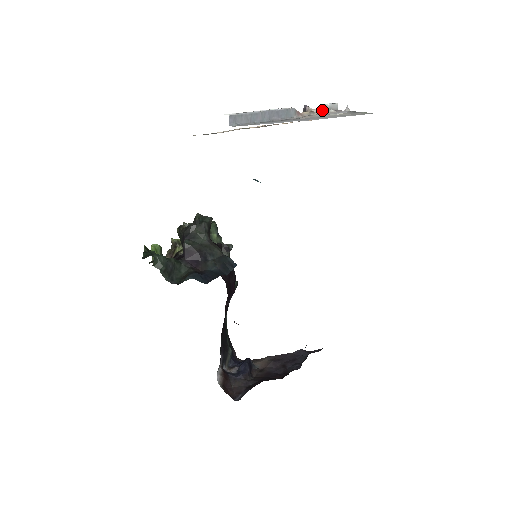
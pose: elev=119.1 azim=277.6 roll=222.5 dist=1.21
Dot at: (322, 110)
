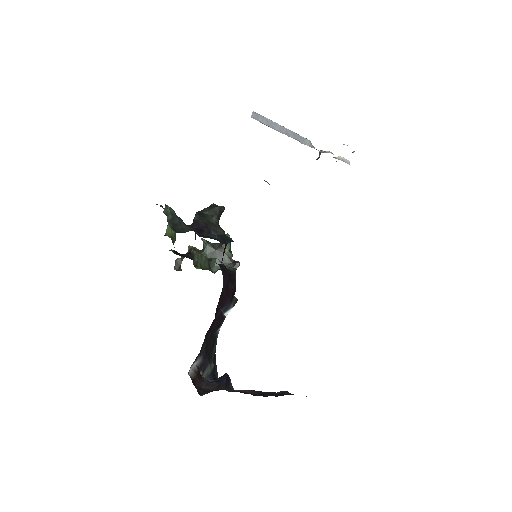
Dot at: (335, 158)
